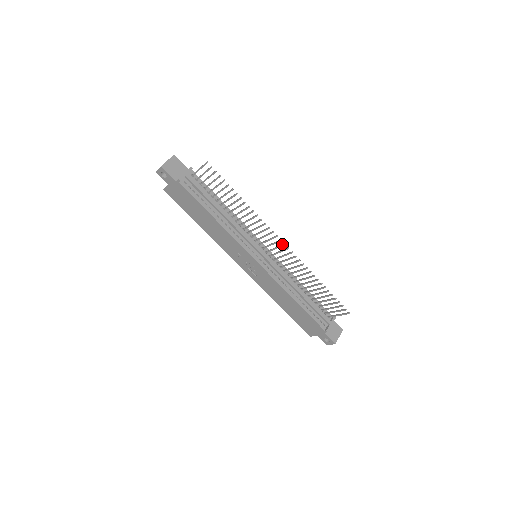
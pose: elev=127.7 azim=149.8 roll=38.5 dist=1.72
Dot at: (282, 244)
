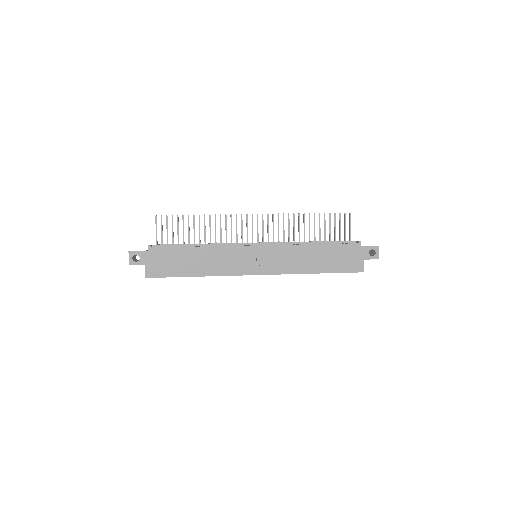
Dot at: occluded
